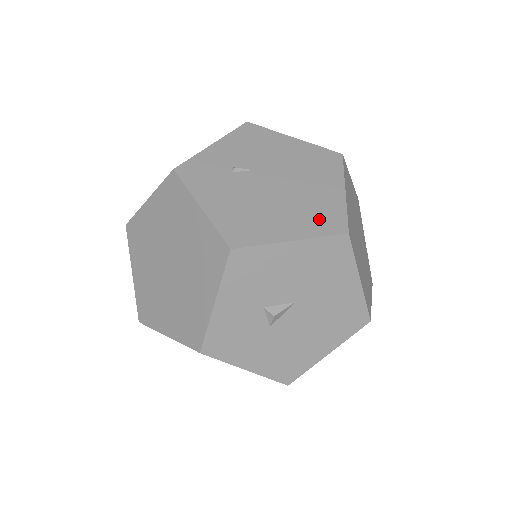
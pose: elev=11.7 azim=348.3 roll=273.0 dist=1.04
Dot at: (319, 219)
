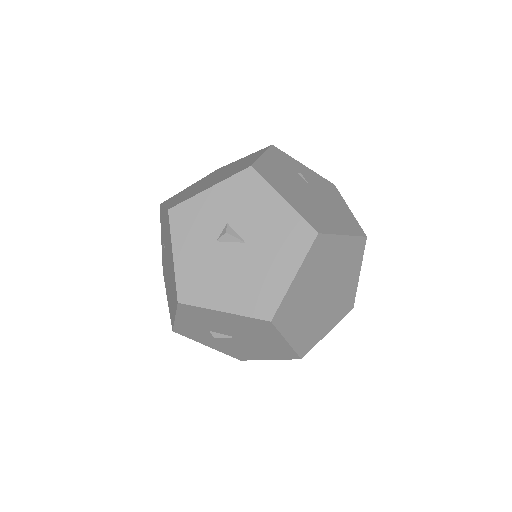
Dot at: (312, 216)
